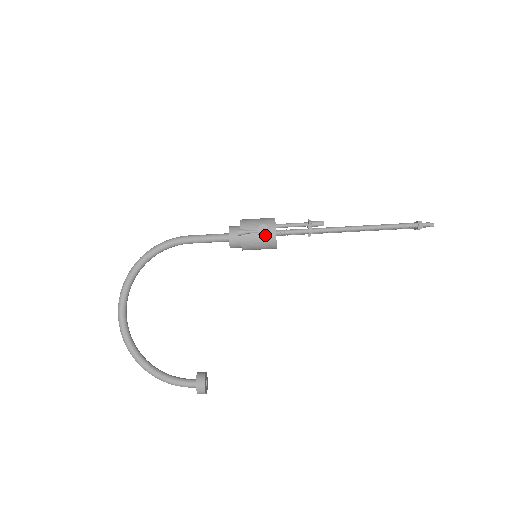
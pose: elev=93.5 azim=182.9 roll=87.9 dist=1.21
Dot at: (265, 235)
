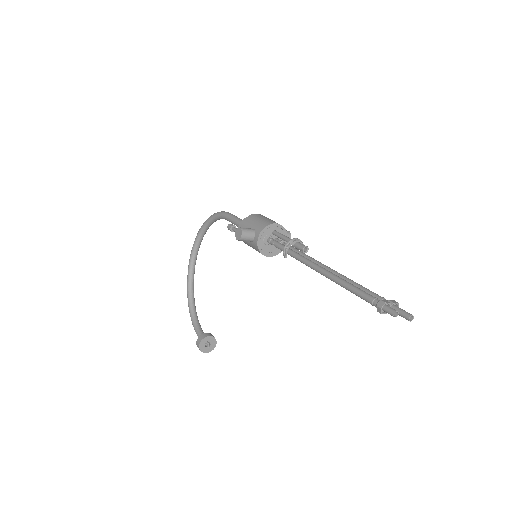
Dot at: (238, 239)
